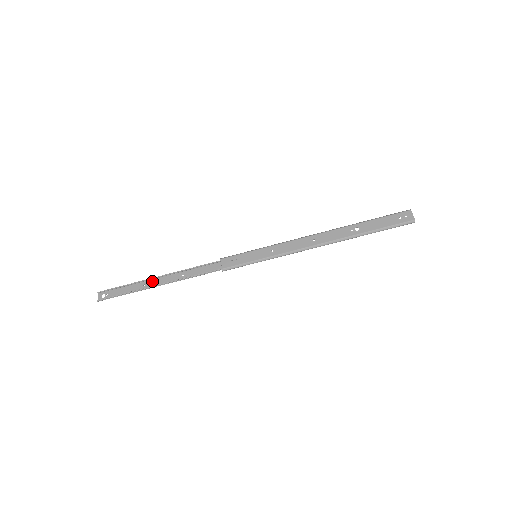
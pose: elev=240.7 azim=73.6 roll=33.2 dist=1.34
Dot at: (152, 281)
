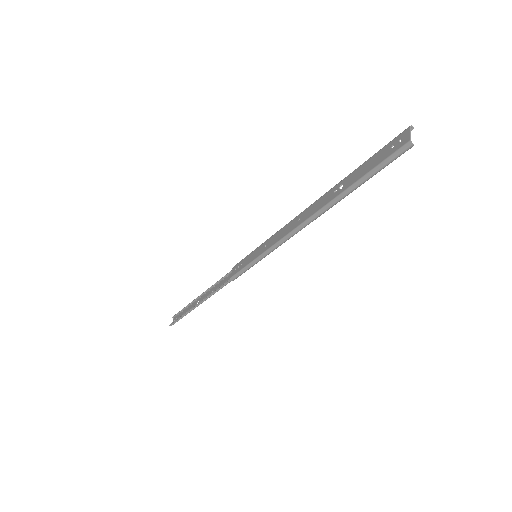
Dot at: (197, 301)
